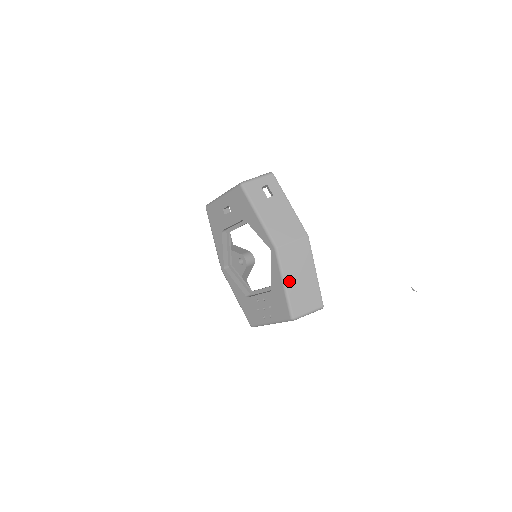
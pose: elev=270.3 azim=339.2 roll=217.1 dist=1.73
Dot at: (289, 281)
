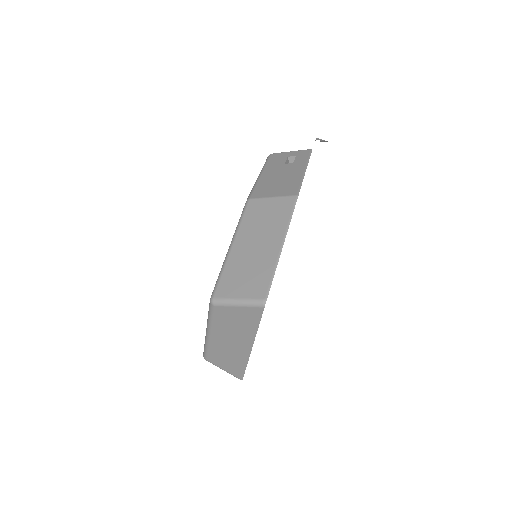
Dot at: (238, 244)
